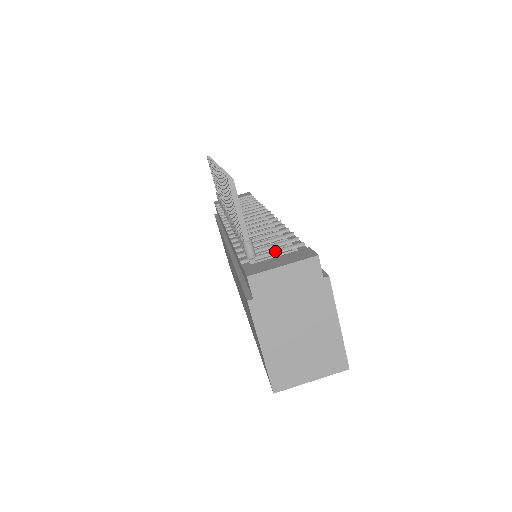
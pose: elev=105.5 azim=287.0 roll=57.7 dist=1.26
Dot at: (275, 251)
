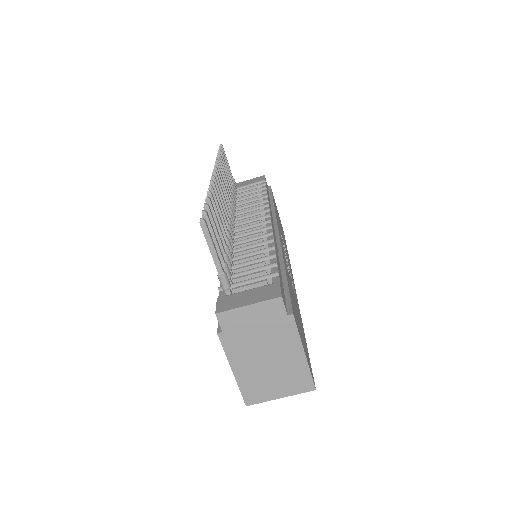
Dot at: (251, 280)
